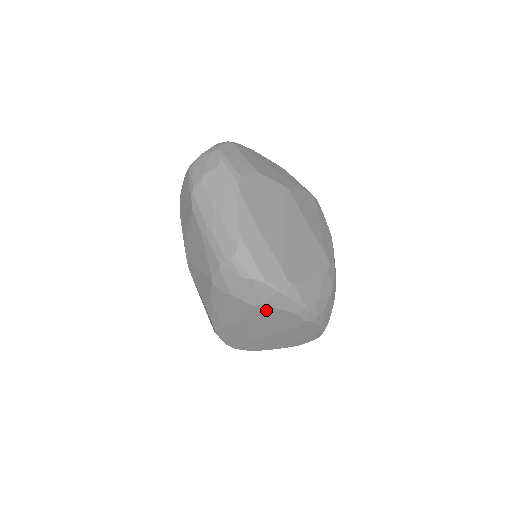
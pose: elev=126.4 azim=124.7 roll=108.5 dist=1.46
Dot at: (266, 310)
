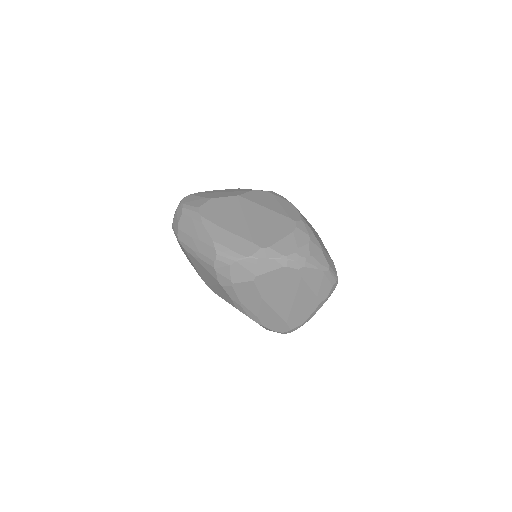
Dot at: (265, 278)
